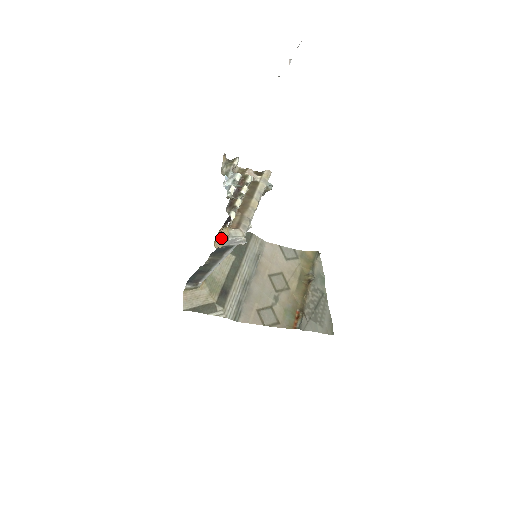
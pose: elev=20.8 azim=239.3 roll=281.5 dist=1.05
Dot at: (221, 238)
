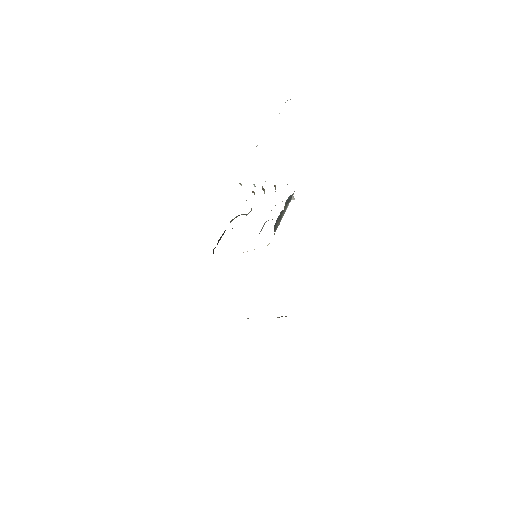
Dot at: occluded
